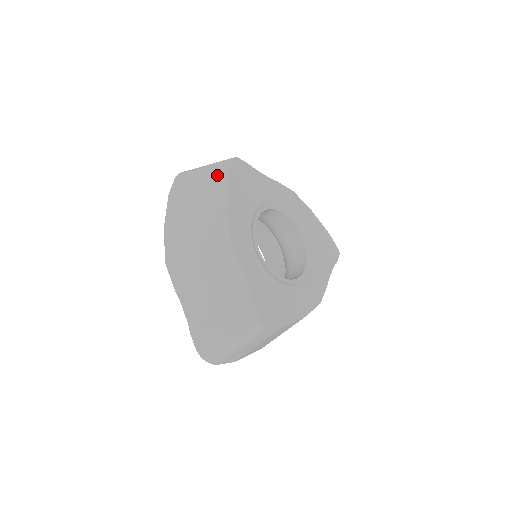
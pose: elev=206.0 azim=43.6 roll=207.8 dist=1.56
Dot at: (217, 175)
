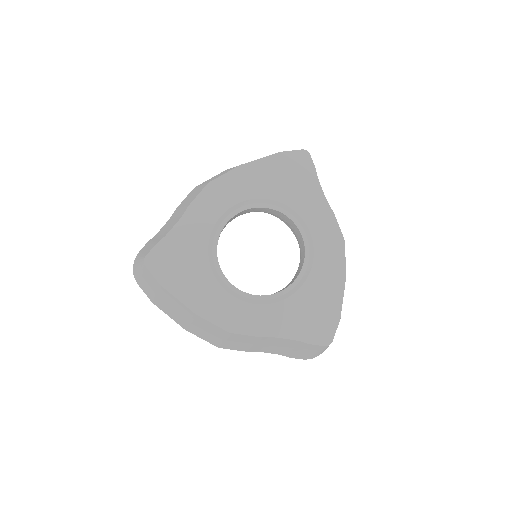
Dot at: (156, 287)
